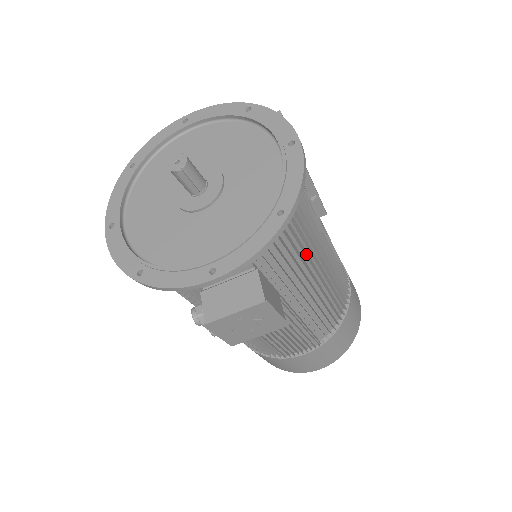
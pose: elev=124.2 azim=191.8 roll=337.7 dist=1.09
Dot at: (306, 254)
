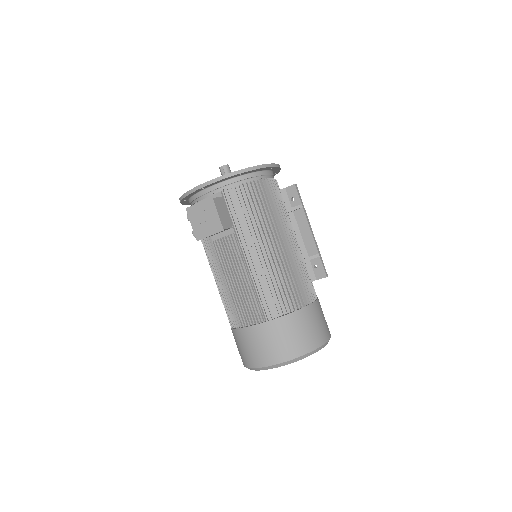
Dot at: (259, 220)
